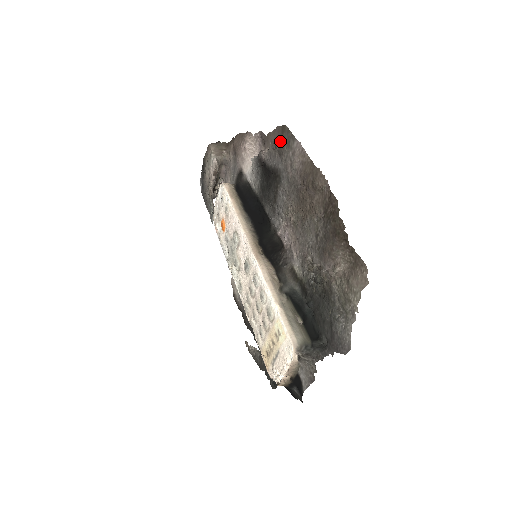
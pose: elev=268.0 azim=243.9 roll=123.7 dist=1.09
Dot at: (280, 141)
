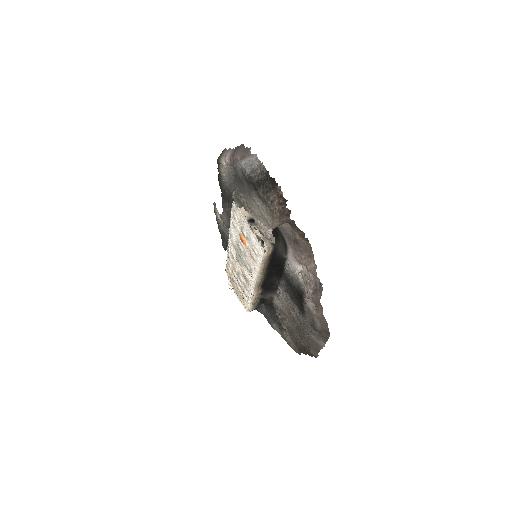
Dot at: (319, 330)
